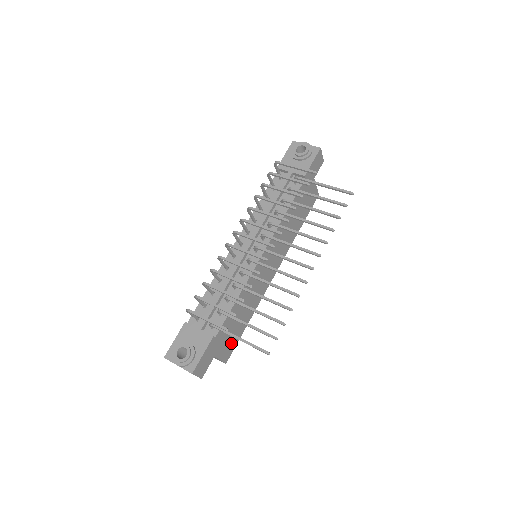
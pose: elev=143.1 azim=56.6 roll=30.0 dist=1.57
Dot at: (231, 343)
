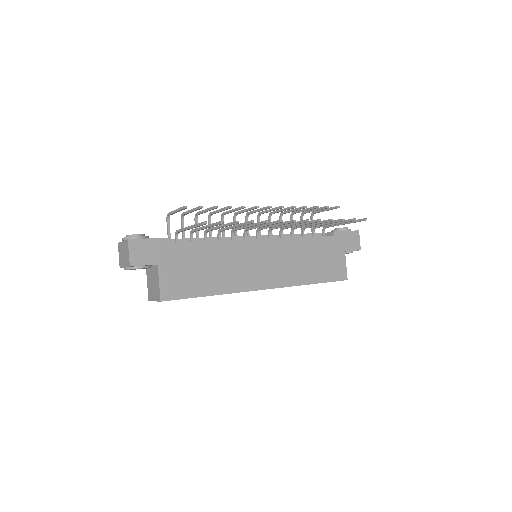
Dot at: (181, 285)
